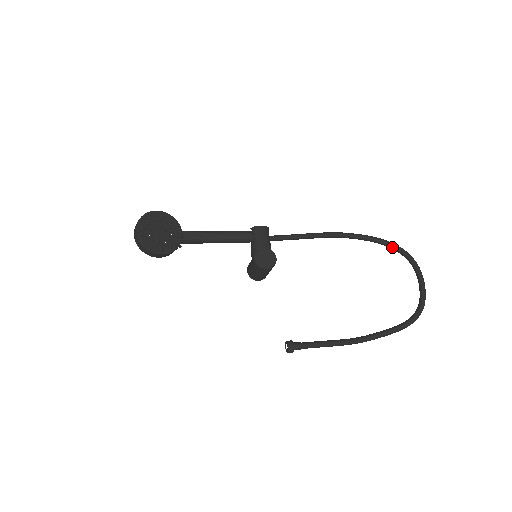
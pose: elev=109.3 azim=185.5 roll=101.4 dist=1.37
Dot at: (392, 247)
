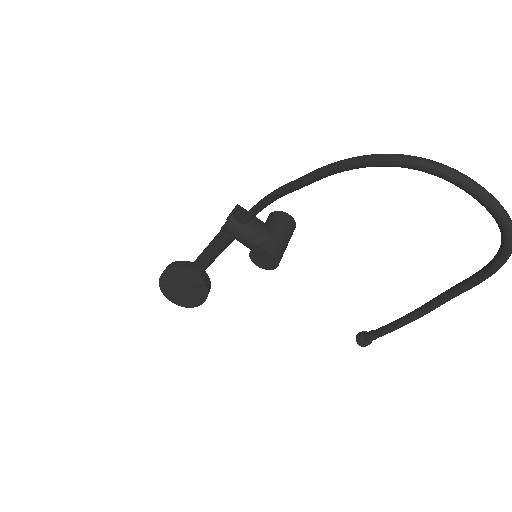
Dot at: (378, 166)
